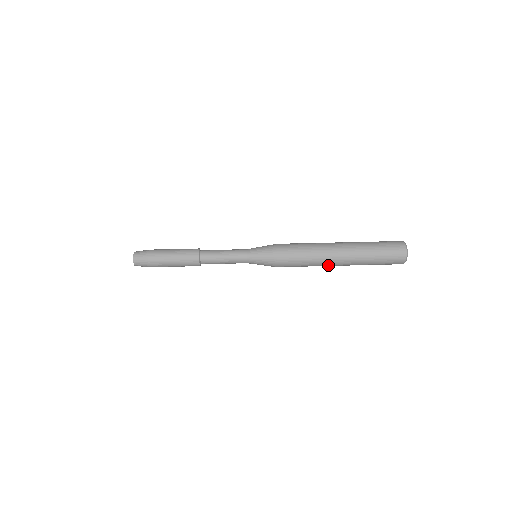
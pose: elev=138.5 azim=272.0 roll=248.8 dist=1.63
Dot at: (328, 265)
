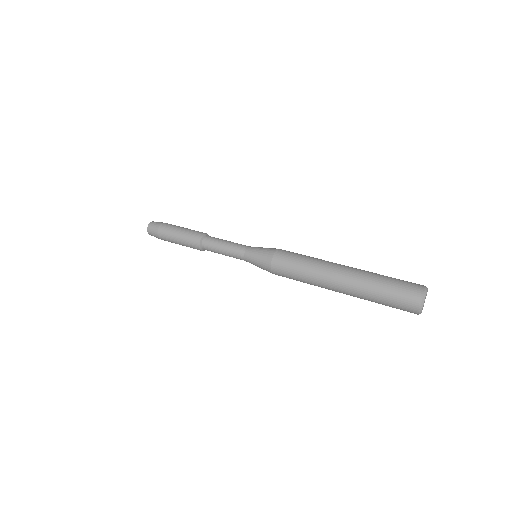
Dot at: (326, 286)
